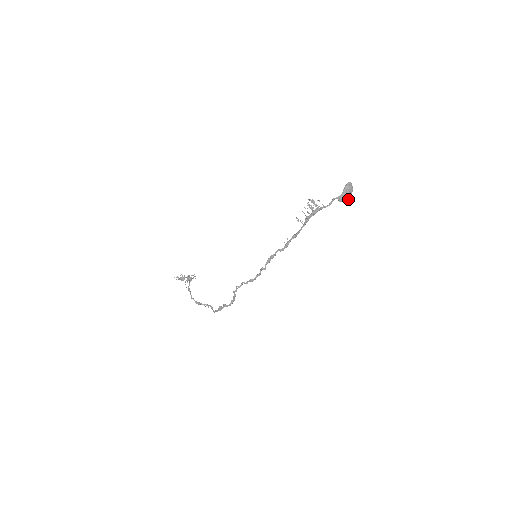
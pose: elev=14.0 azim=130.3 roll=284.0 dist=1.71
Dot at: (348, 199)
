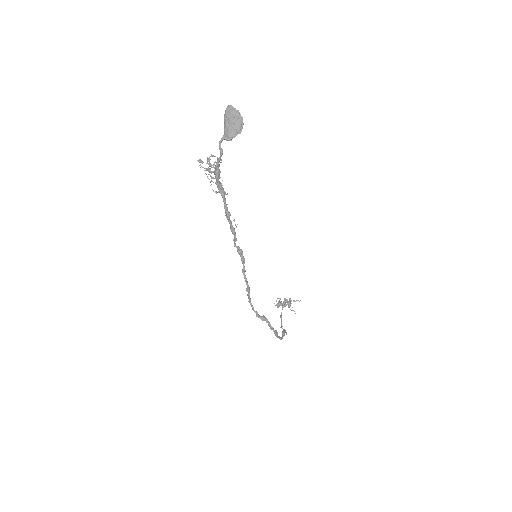
Dot at: (238, 130)
